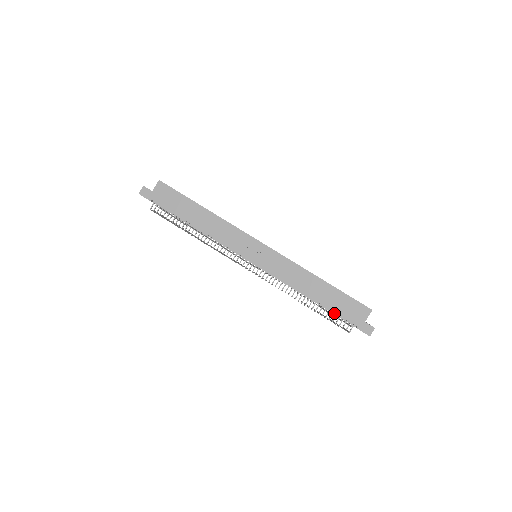
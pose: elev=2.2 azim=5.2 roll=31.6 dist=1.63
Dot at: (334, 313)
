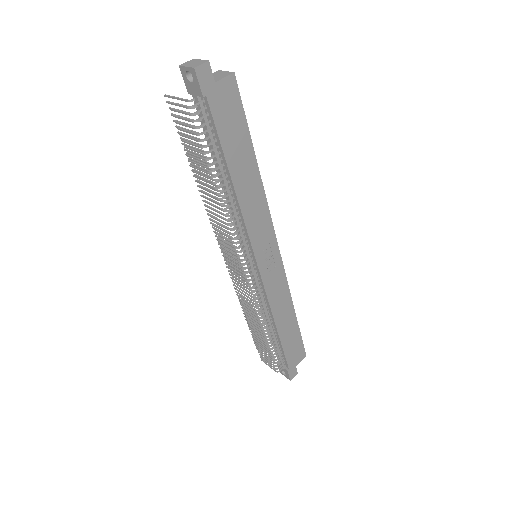
Dot at: (278, 349)
